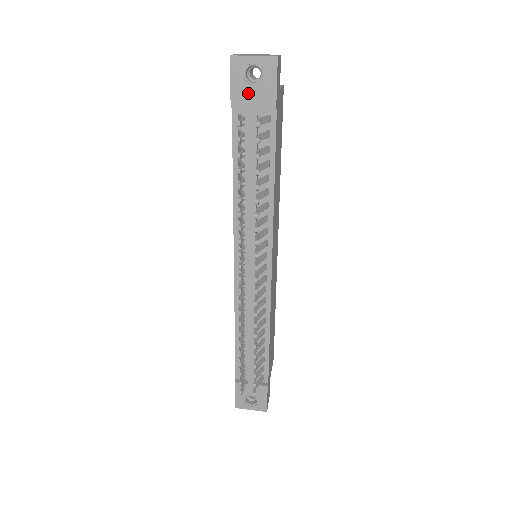
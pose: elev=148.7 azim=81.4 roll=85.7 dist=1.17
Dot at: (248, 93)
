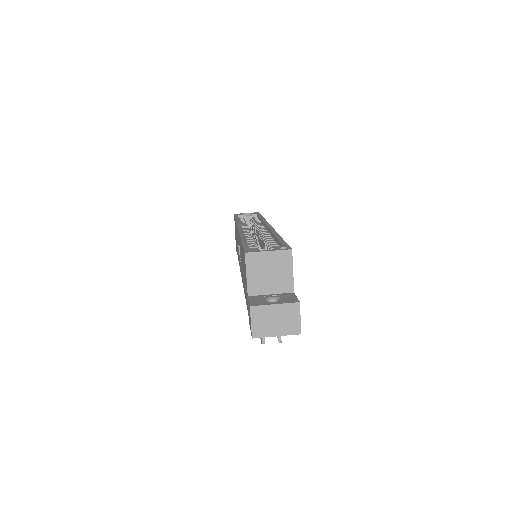
Dot at: occluded
